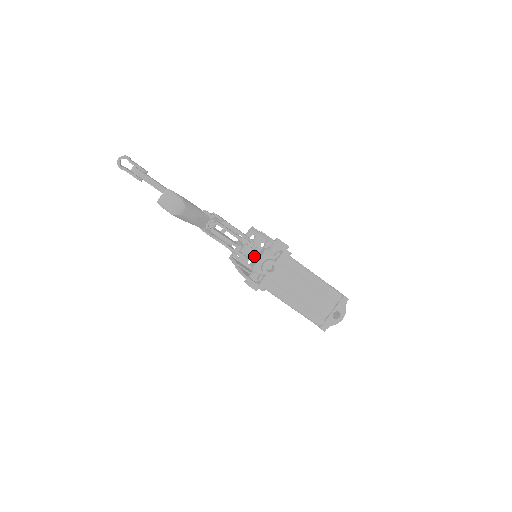
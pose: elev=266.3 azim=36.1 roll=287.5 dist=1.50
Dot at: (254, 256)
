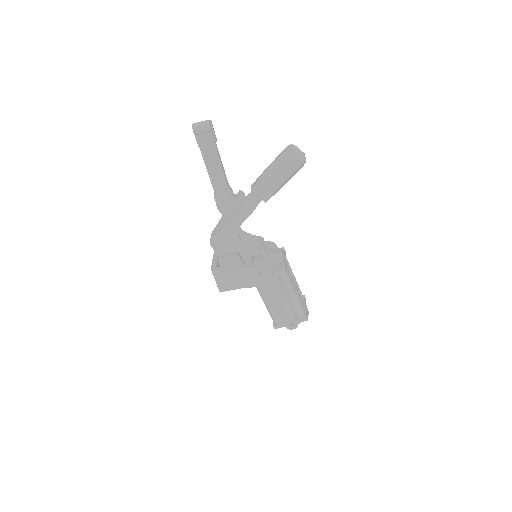
Dot at: (265, 250)
